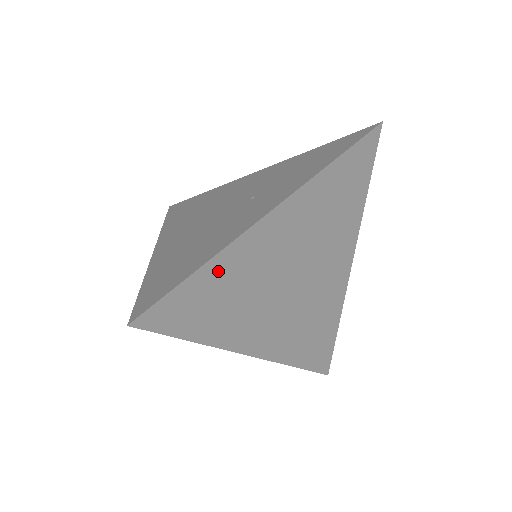
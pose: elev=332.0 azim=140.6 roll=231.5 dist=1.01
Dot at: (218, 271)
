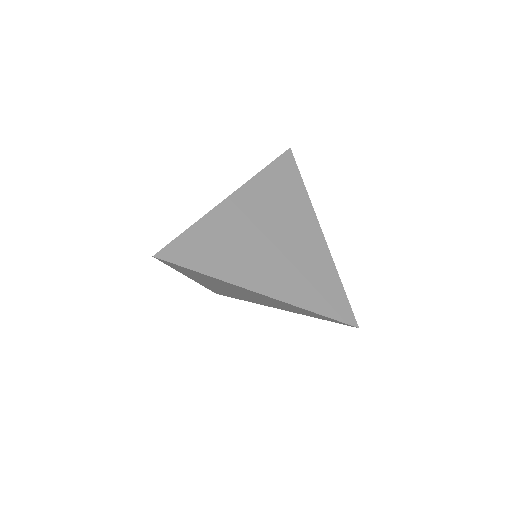
Dot at: (205, 229)
